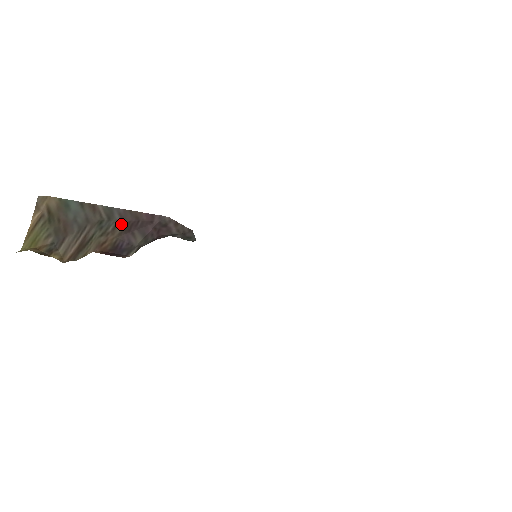
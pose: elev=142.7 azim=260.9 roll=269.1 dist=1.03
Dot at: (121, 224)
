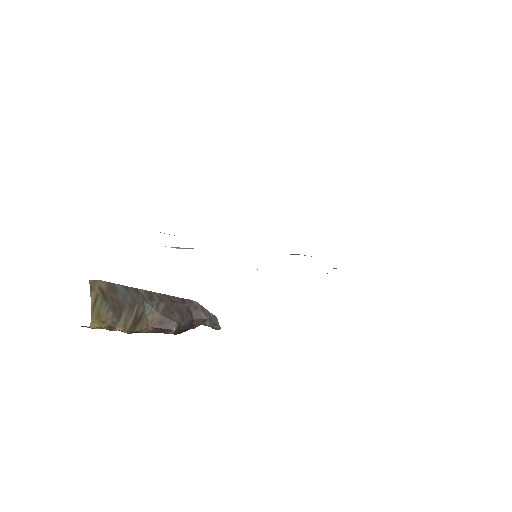
Dot at: (161, 305)
